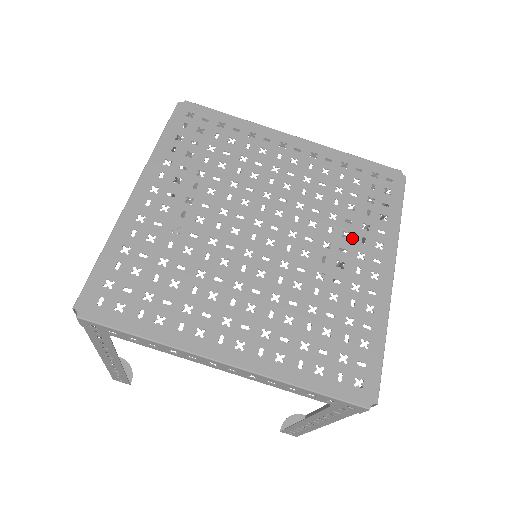
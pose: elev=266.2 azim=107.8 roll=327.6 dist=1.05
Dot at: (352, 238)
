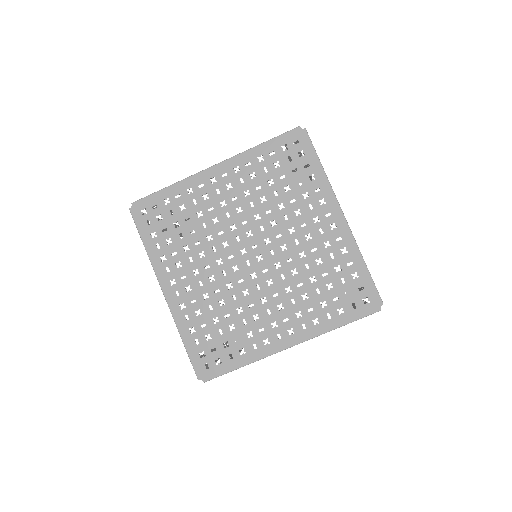
Dot at: (303, 212)
